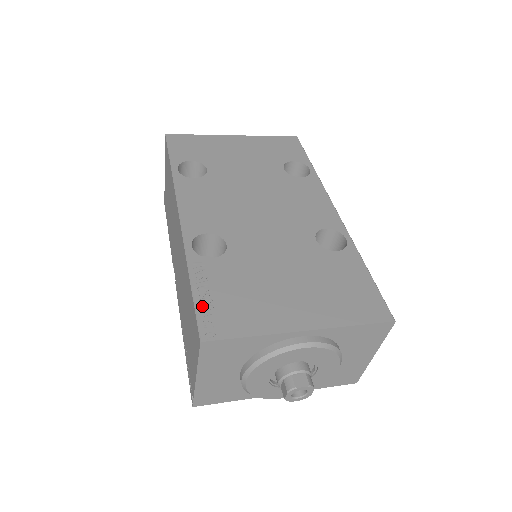
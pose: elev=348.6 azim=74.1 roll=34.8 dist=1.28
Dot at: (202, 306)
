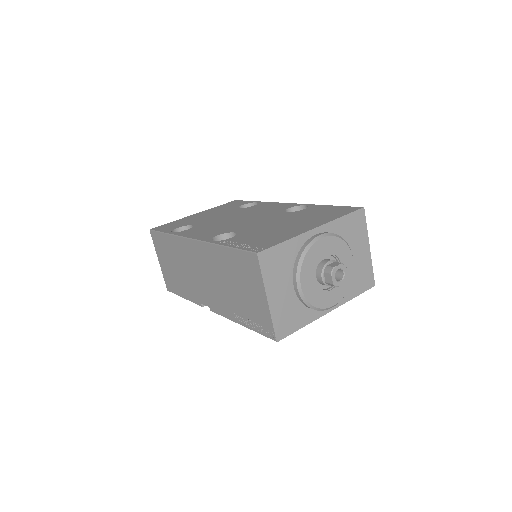
Dot at: (244, 247)
